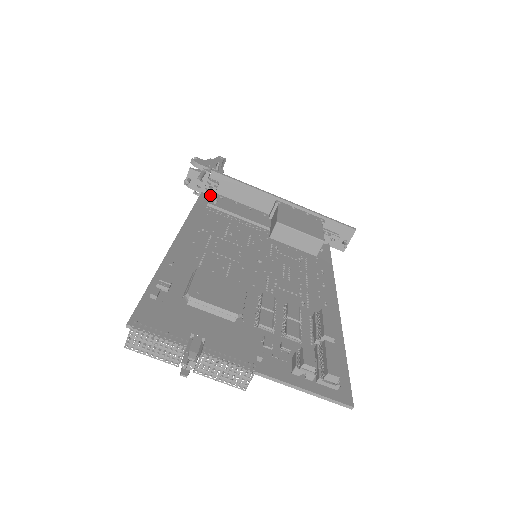
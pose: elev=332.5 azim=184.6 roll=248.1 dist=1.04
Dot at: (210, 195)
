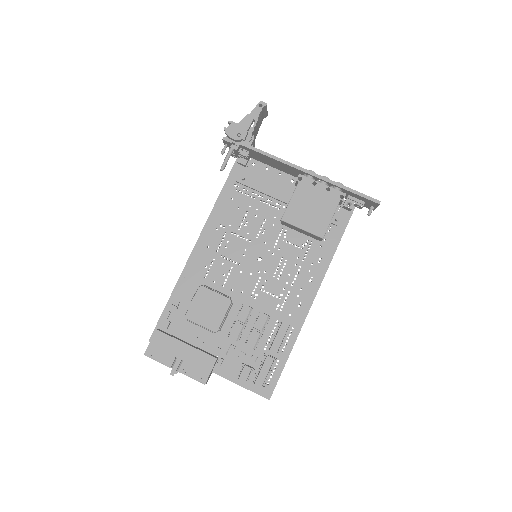
Dot at: (242, 165)
